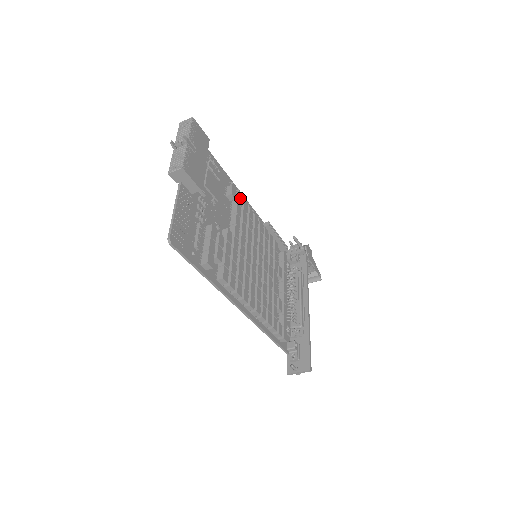
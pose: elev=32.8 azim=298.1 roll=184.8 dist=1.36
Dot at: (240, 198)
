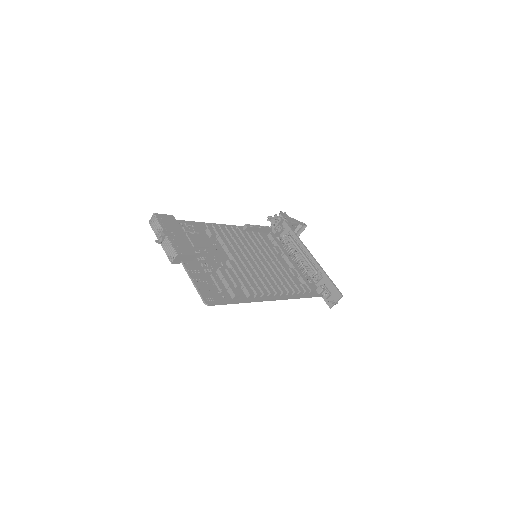
Dot at: (218, 230)
